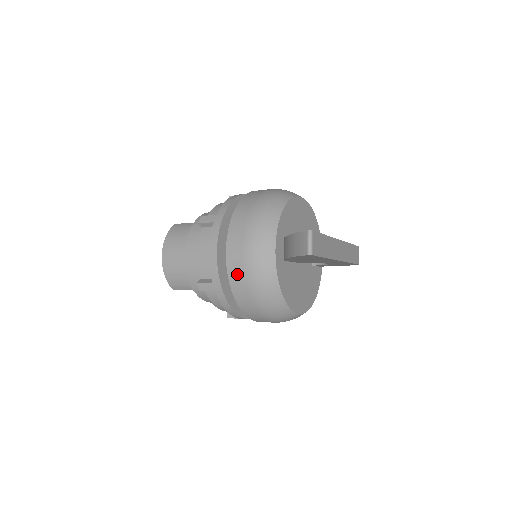
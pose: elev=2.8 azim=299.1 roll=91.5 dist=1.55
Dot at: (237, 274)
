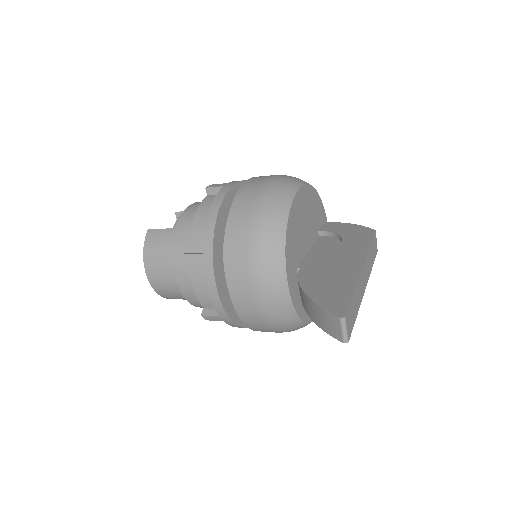
Dot at: (248, 313)
